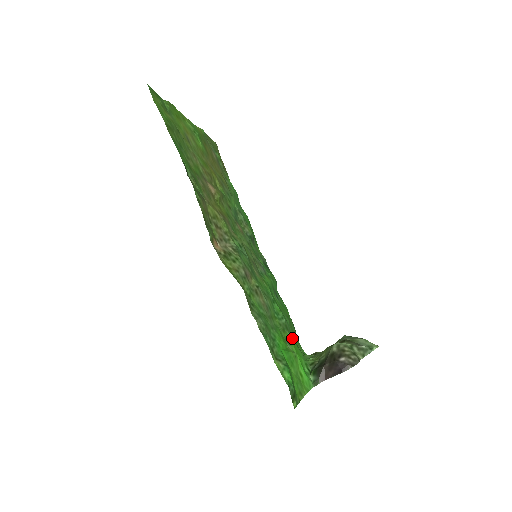
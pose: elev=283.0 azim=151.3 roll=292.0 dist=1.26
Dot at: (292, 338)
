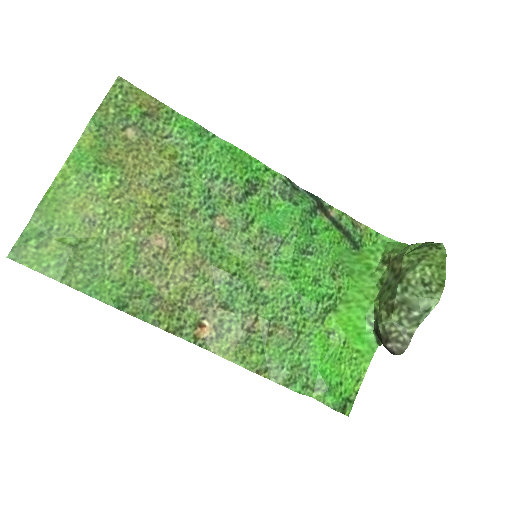
Dot at: (342, 299)
